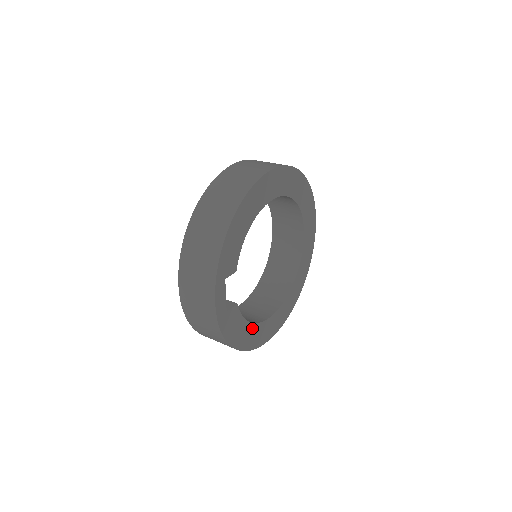
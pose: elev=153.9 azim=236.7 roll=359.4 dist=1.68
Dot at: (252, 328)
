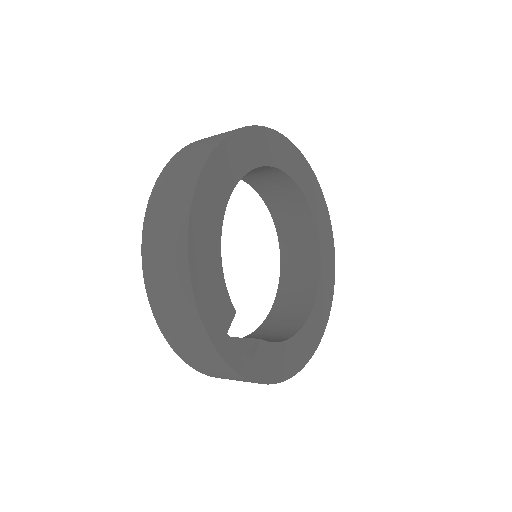
Dot at: (297, 340)
